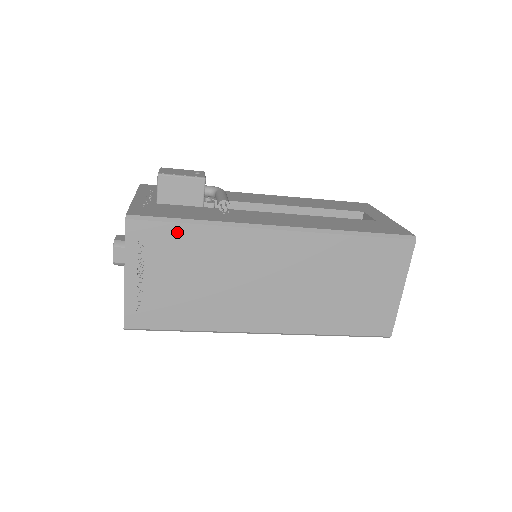
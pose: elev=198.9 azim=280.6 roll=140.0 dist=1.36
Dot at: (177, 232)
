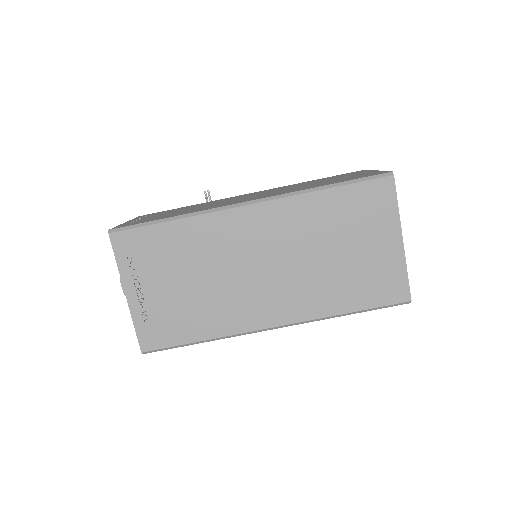
Dot at: occluded
